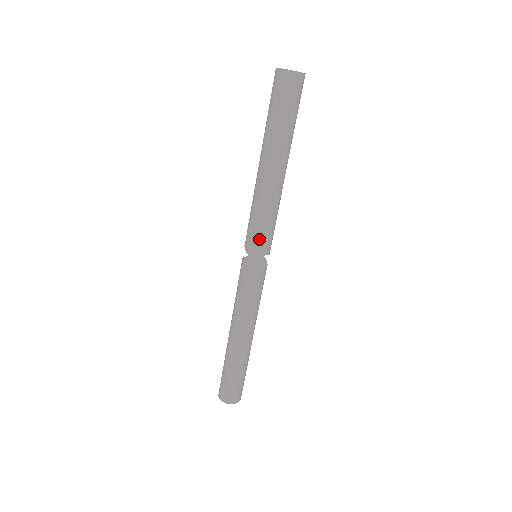
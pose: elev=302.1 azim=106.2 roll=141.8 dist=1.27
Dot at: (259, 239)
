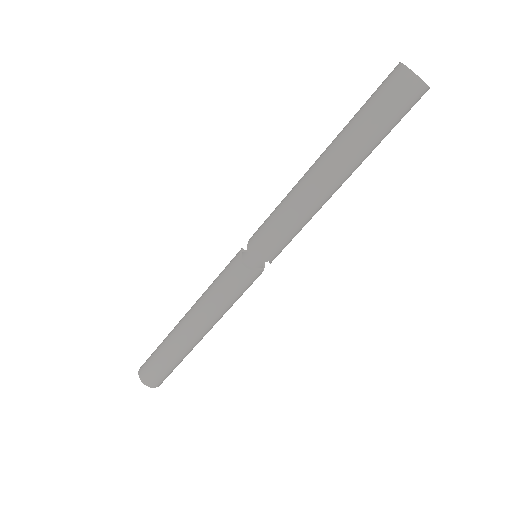
Dot at: (268, 241)
